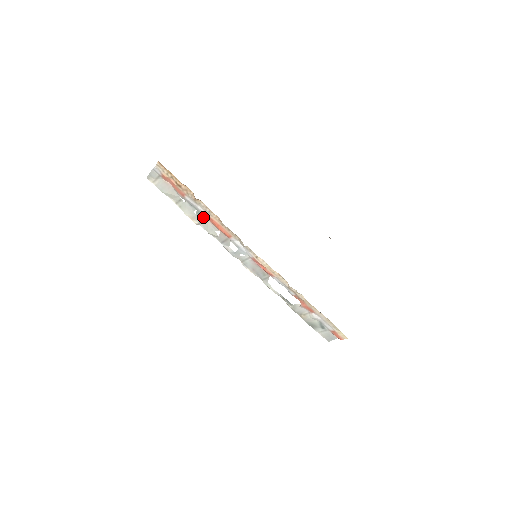
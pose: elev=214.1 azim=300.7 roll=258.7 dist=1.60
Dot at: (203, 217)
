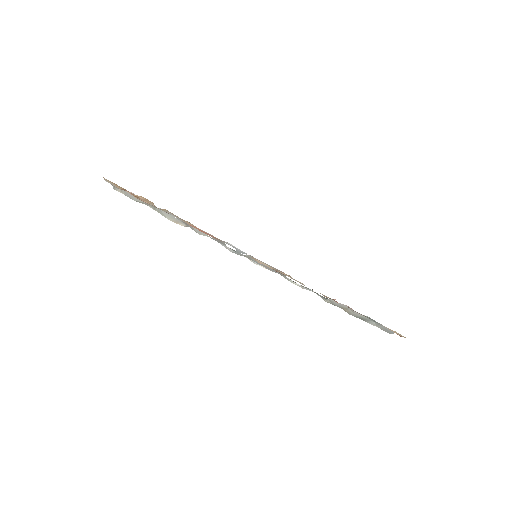
Dot at: occluded
